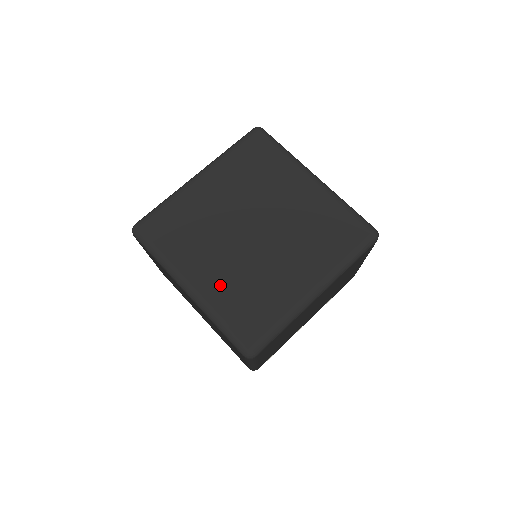
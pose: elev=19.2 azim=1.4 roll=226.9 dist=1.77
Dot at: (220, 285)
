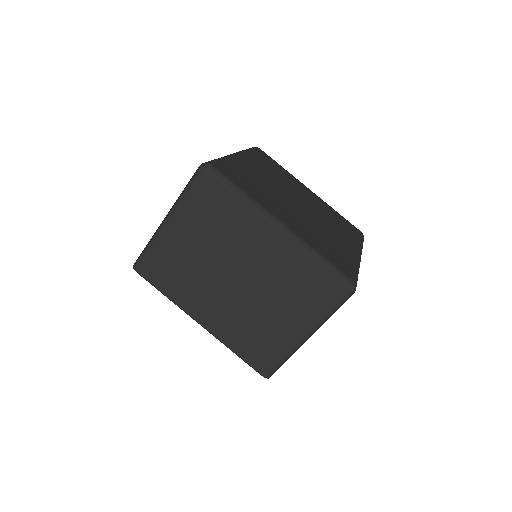
Dot at: (303, 230)
